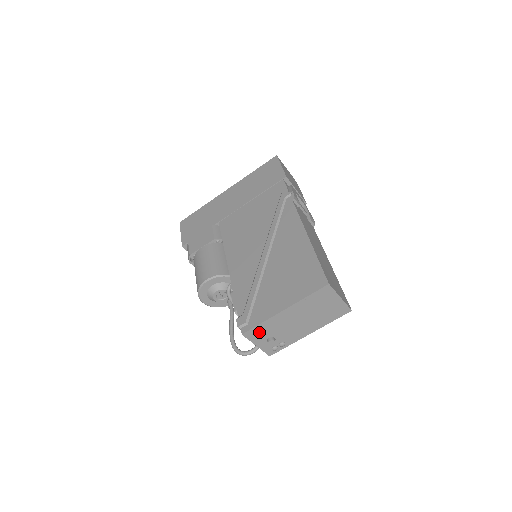
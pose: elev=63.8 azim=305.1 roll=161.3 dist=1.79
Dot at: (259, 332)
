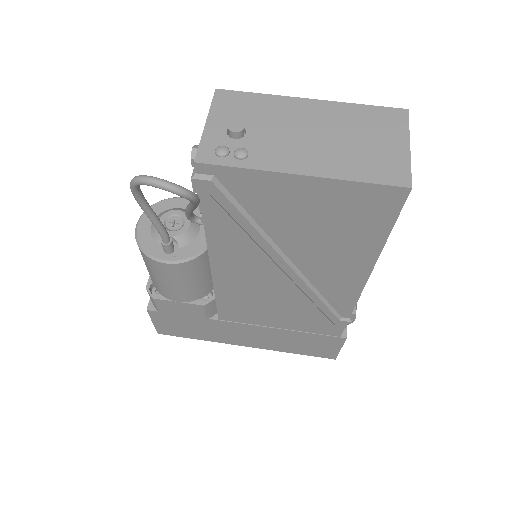
Dot at: (239, 105)
